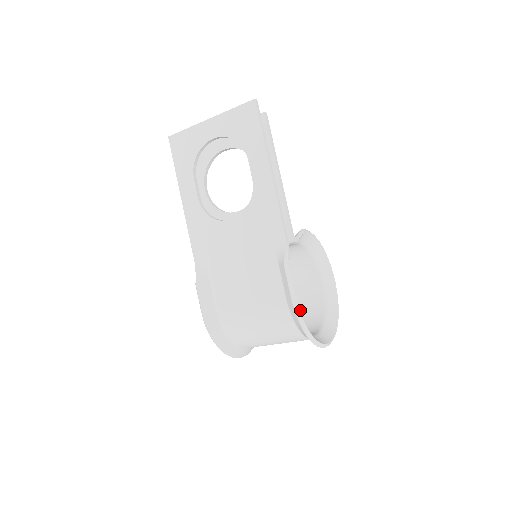
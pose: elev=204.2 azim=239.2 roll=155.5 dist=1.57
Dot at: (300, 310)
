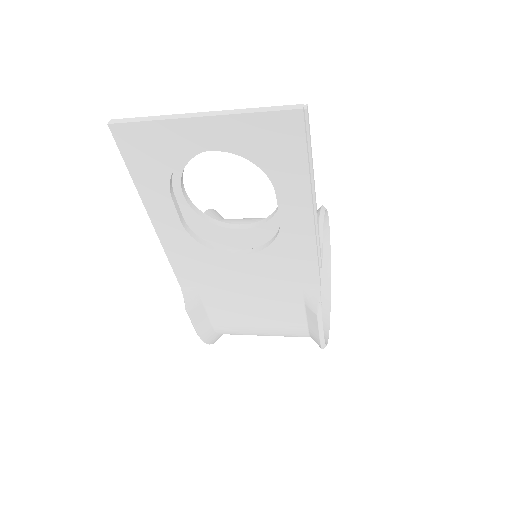
Dot at: occluded
